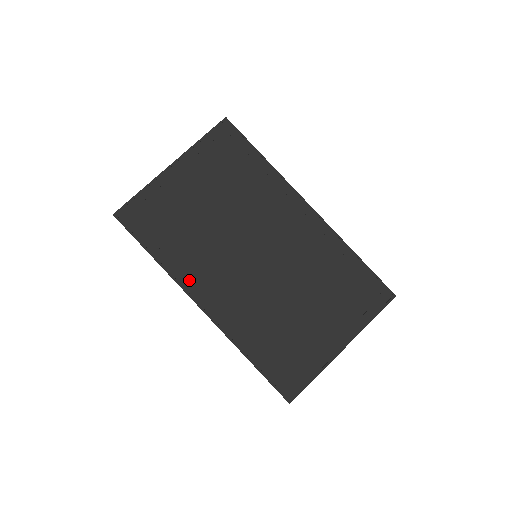
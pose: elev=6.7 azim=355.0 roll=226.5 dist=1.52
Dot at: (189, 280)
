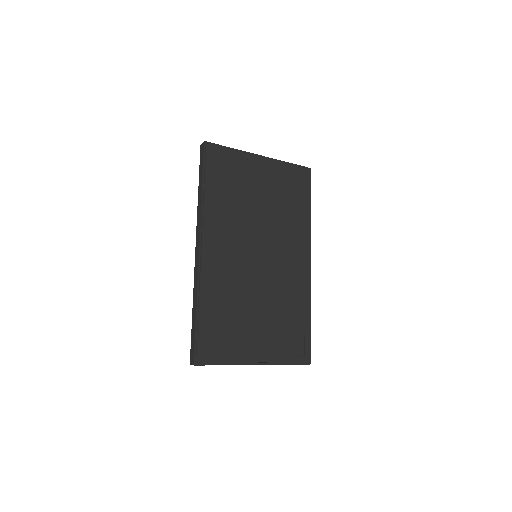
Dot at: (210, 224)
